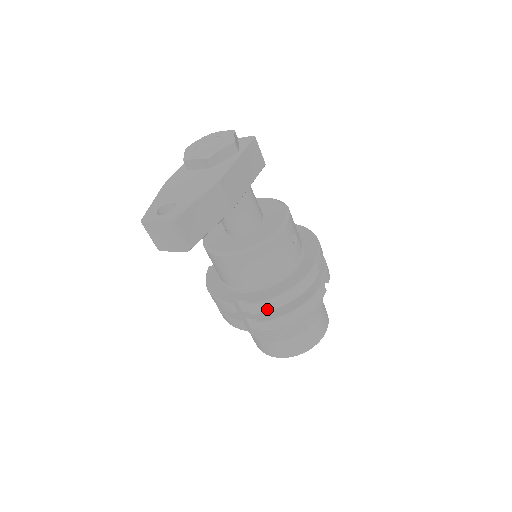
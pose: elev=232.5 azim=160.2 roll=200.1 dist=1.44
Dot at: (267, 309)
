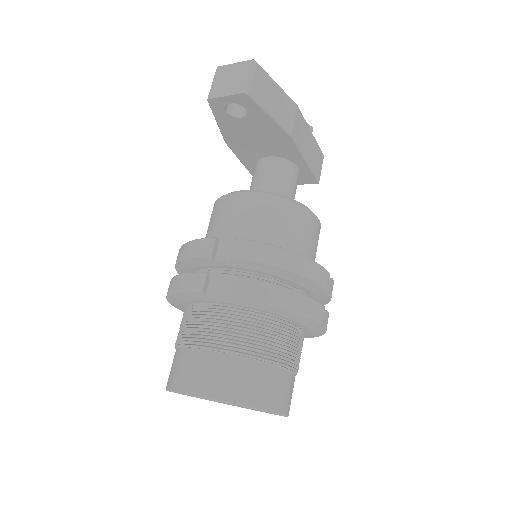
Dot at: (255, 256)
